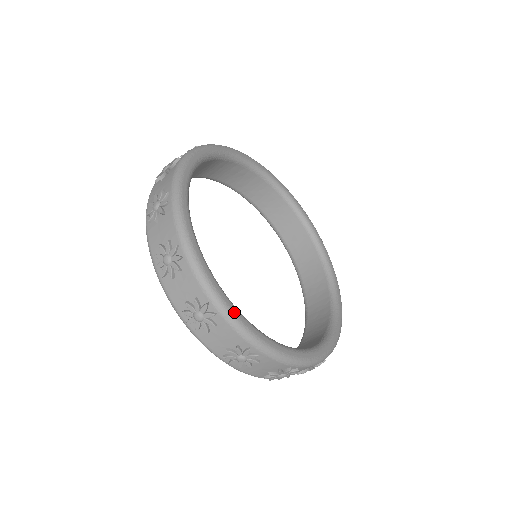
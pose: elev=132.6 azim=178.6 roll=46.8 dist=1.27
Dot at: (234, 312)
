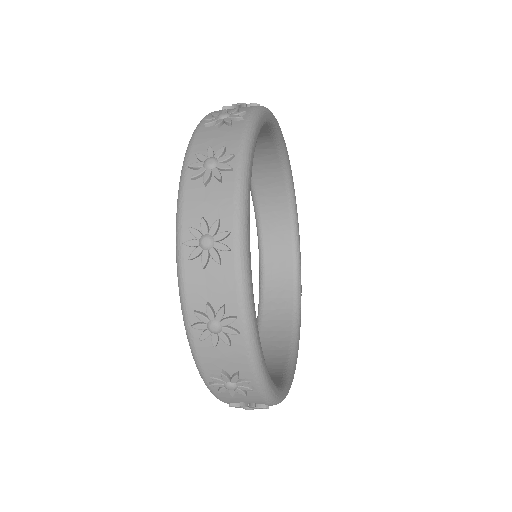
Dot at: (257, 337)
